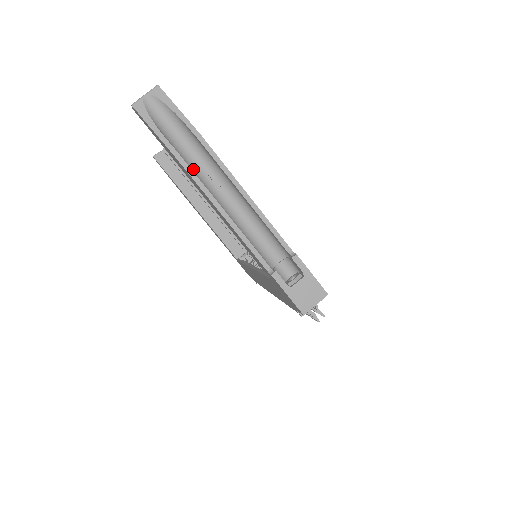
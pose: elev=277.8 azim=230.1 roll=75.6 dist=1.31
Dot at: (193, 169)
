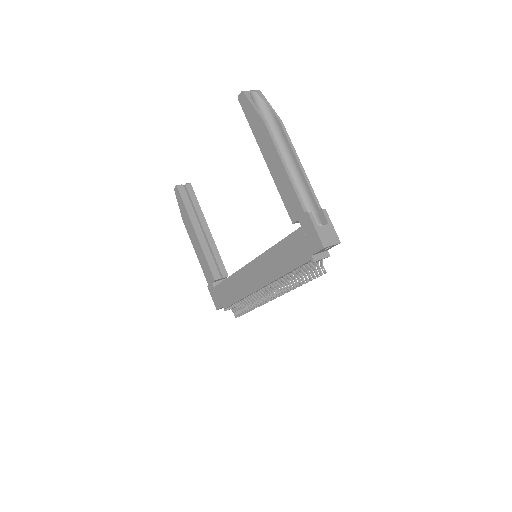
Dot at: occluded
